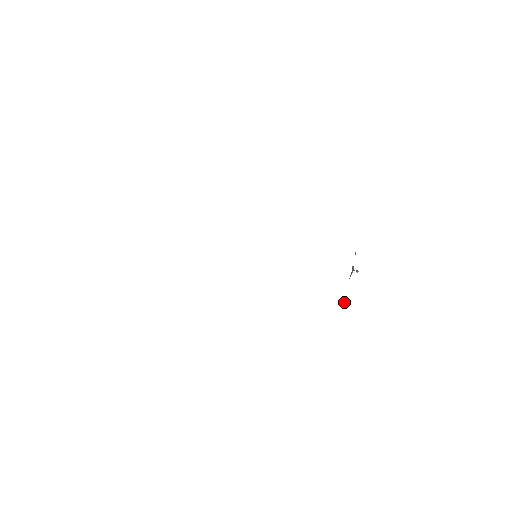
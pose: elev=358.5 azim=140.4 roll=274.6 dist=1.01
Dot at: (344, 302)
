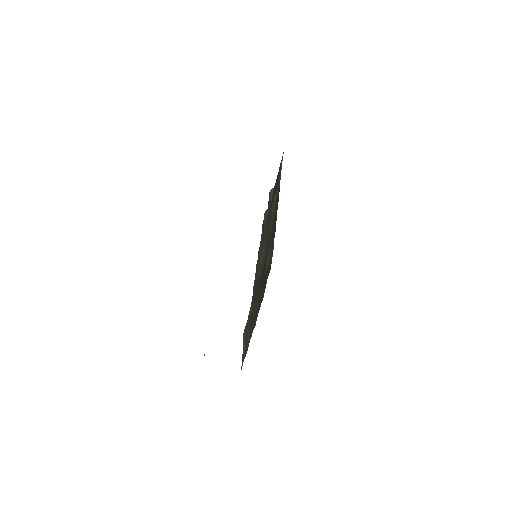
Dot at: occluded
